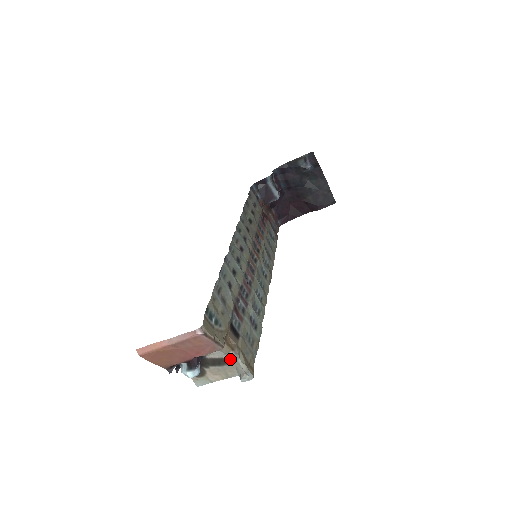
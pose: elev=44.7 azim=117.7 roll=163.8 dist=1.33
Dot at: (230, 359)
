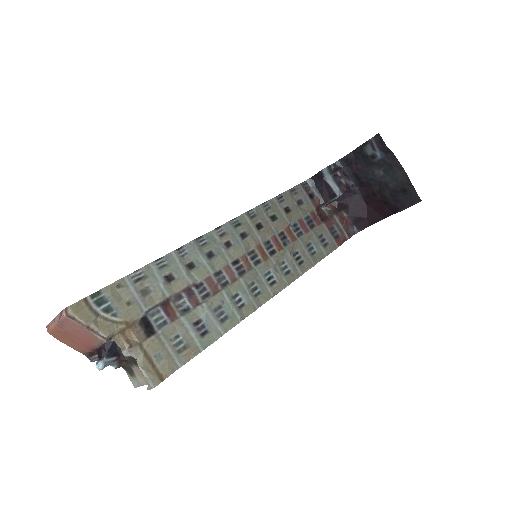
Dot at: occluded
